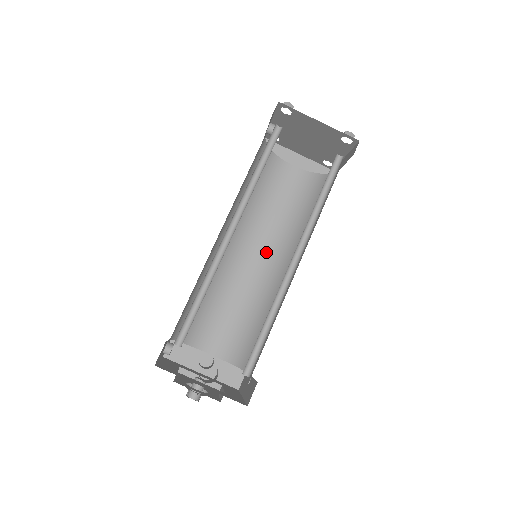
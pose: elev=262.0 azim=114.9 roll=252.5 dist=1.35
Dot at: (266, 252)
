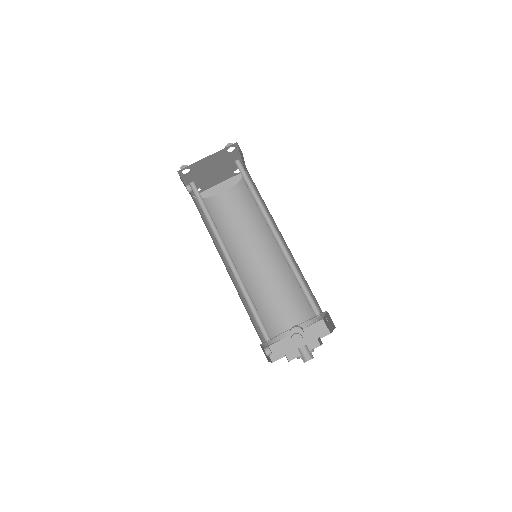
Dot at: (260, 250)
